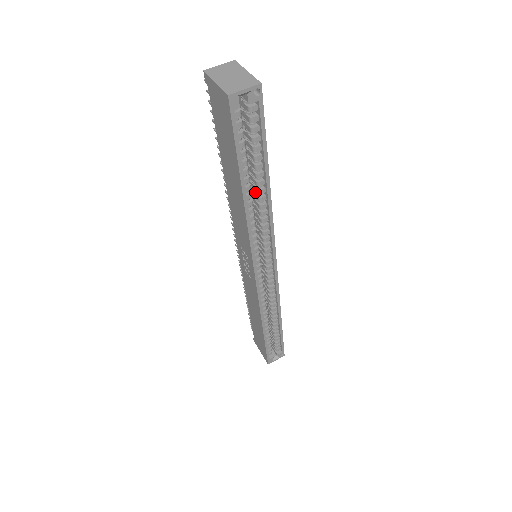
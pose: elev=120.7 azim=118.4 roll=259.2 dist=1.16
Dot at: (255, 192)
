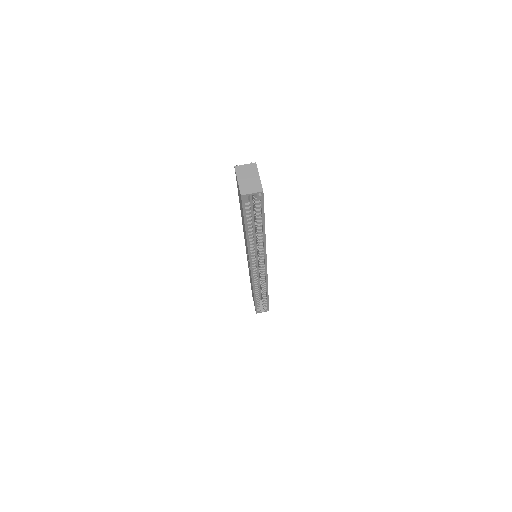
Dot at: occluded
